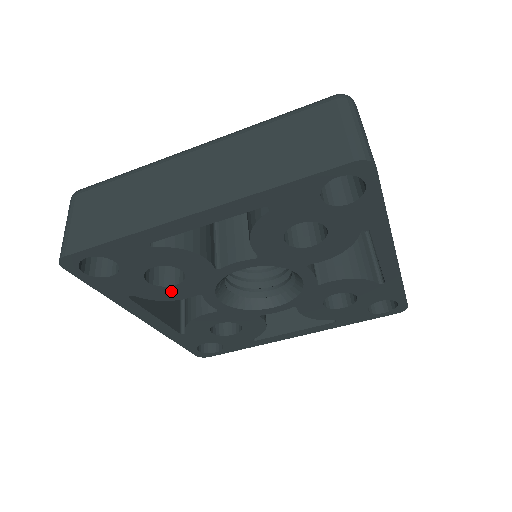
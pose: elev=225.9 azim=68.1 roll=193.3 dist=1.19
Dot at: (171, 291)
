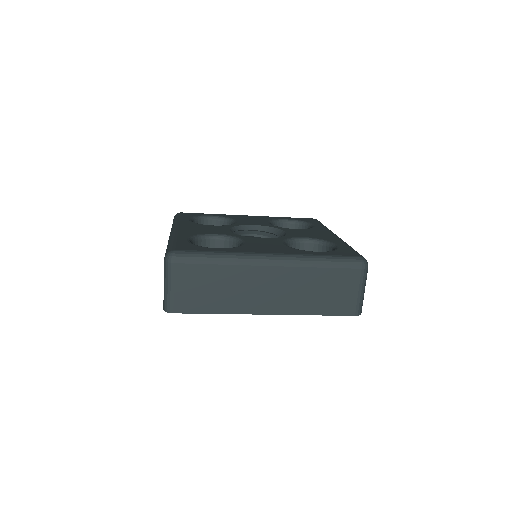
Dot at: occluded
